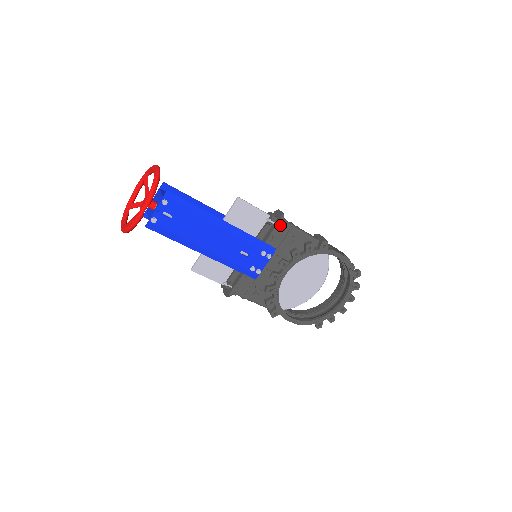
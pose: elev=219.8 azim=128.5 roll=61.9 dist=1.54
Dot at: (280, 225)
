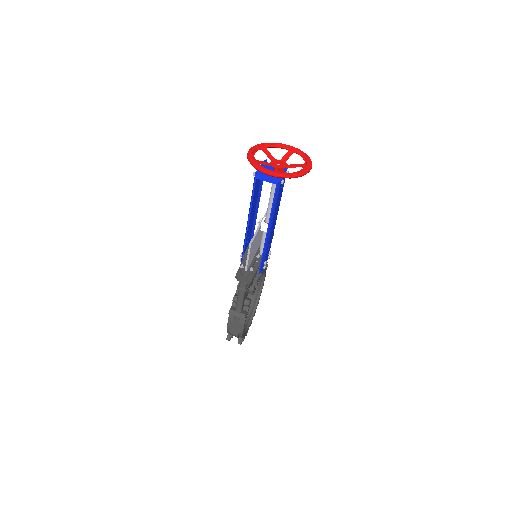
Dot at: occluded
